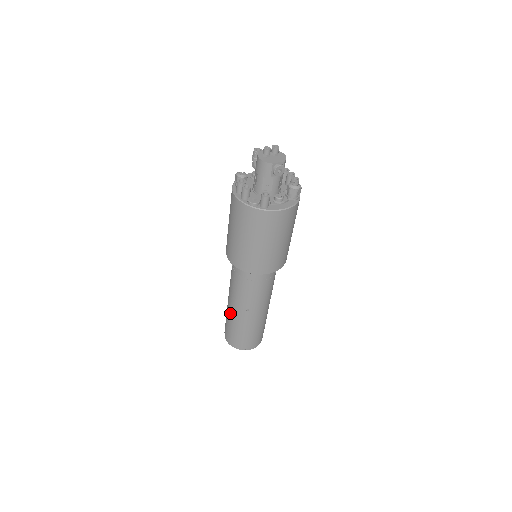
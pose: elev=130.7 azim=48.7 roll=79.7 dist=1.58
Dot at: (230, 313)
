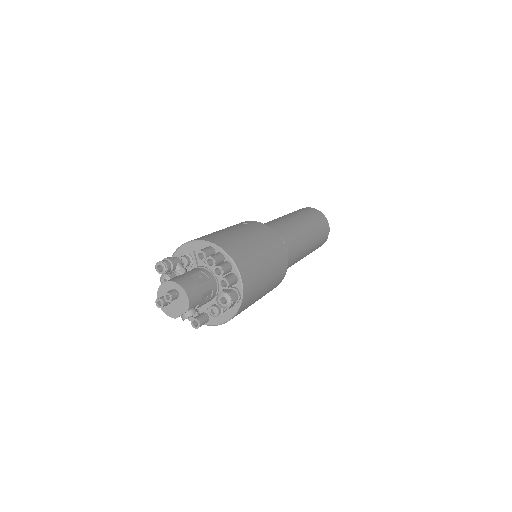
Dot at: occluded
